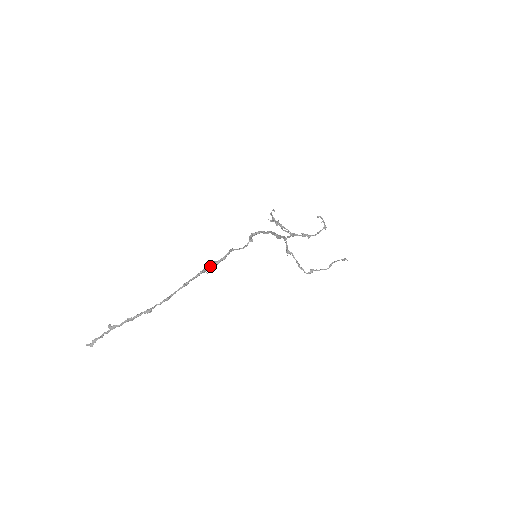
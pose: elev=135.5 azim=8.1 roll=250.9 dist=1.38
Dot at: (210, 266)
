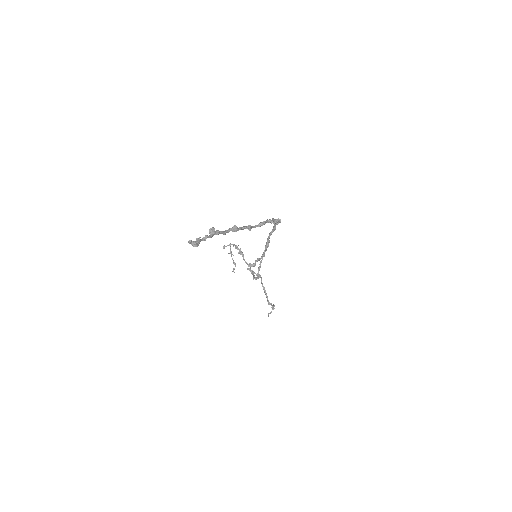
Dot at: occluded
